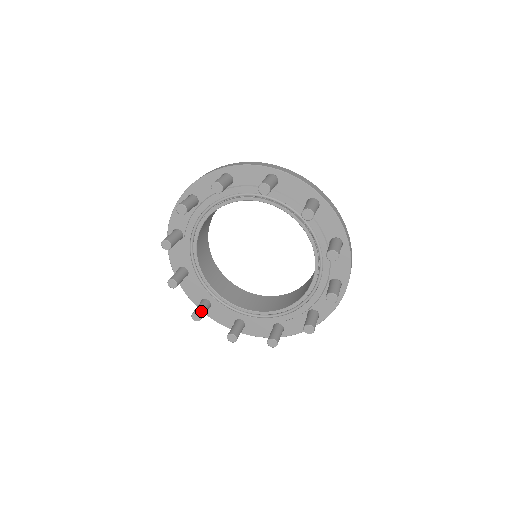
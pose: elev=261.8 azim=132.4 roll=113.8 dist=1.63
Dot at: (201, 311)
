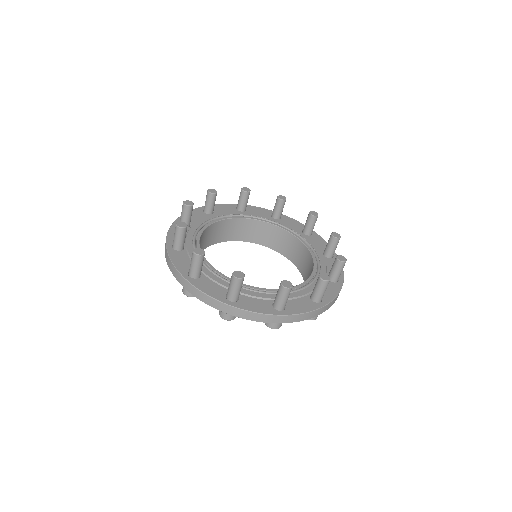
Dot at: occluded
